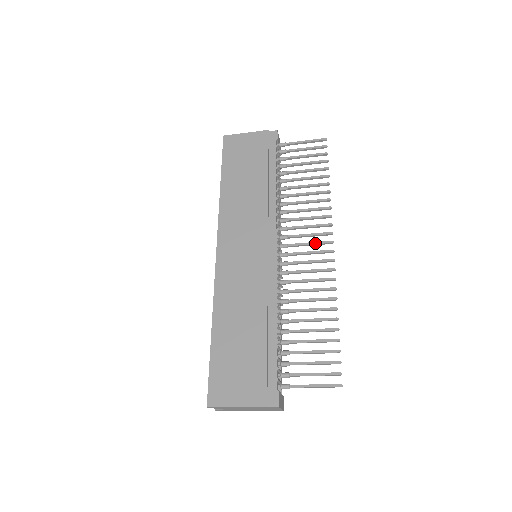
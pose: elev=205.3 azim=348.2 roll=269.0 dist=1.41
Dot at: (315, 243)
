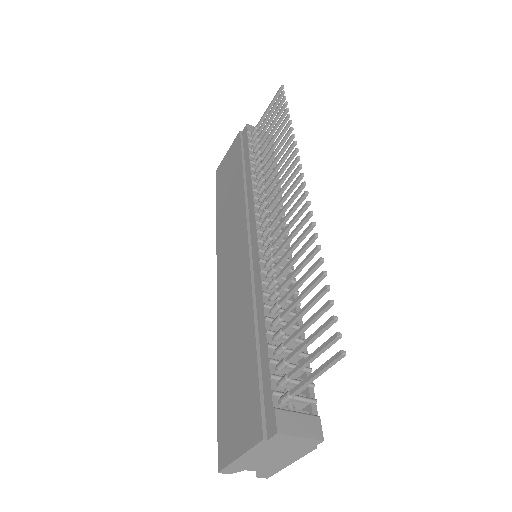
Dot at: (287, 192)
